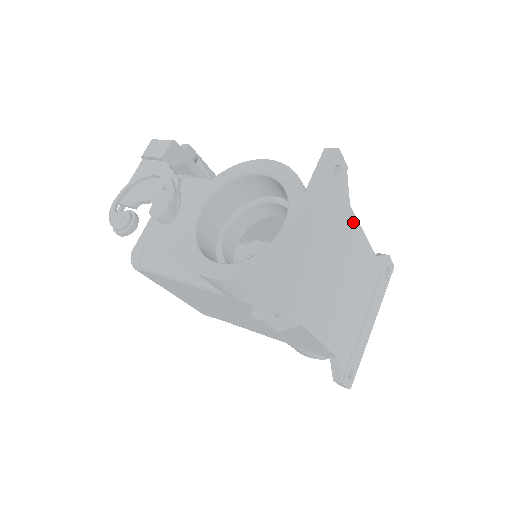
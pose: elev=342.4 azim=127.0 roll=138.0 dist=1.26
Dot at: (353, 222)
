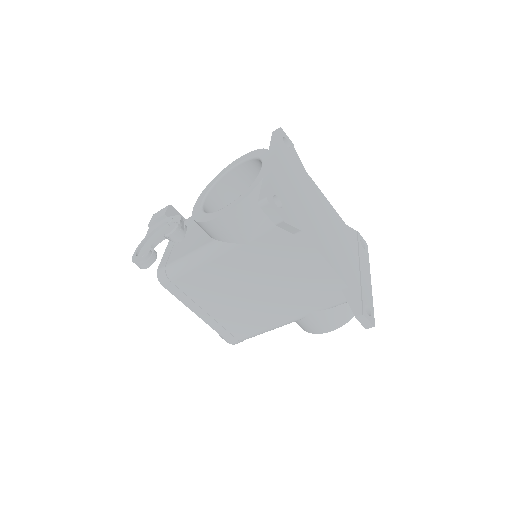
Dot at: (314, 185)
